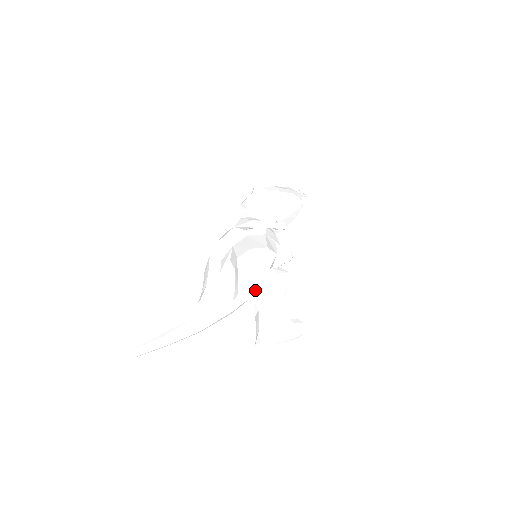
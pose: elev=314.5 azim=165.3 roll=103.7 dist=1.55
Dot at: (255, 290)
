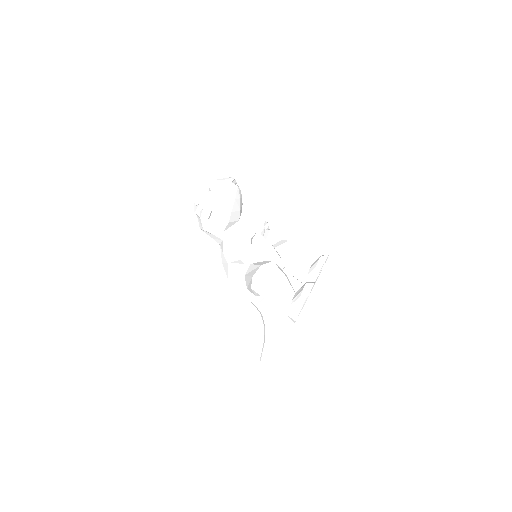
Dot at: occluded
